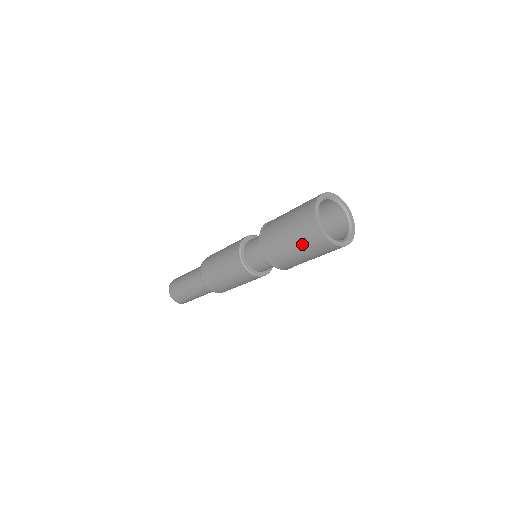
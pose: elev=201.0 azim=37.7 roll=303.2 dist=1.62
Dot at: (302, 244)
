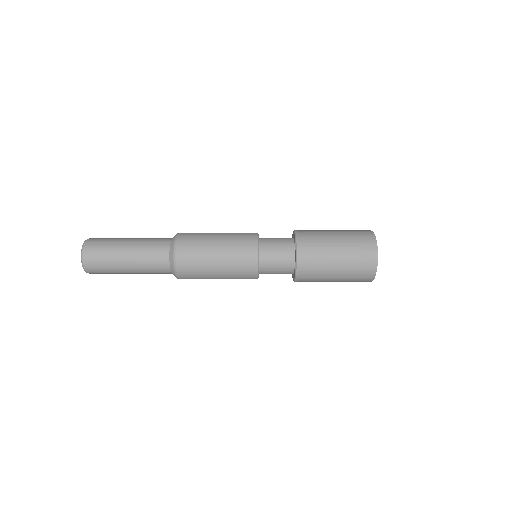
Dot at: (346, 281)
